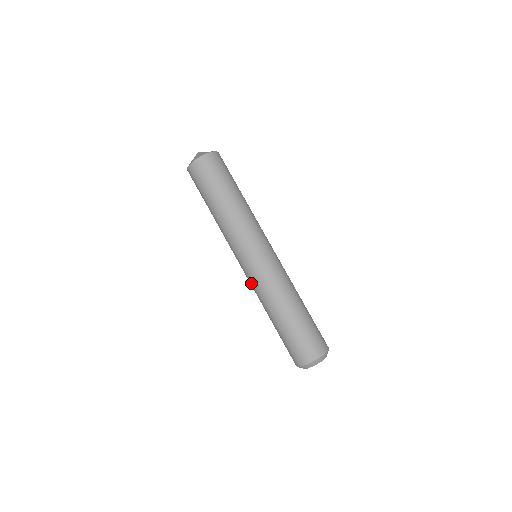
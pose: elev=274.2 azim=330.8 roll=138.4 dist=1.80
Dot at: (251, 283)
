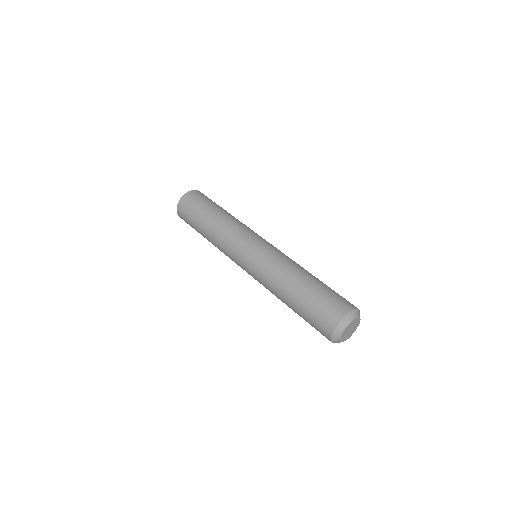
Dot at: (268, 256)
